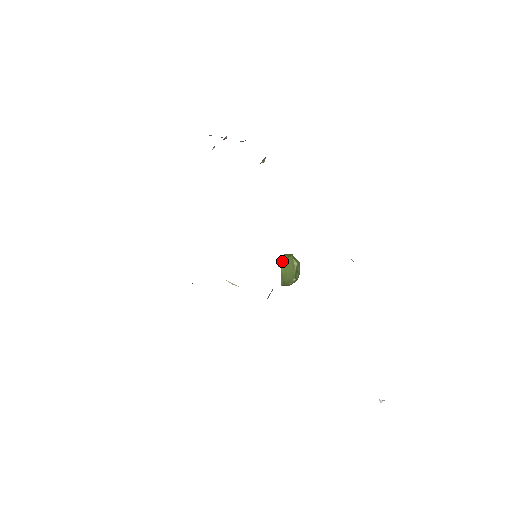
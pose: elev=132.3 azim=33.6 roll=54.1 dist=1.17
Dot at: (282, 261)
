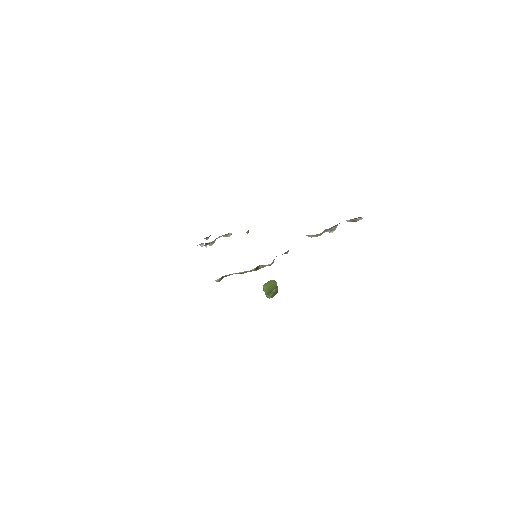
Dot at: (264, 286)
